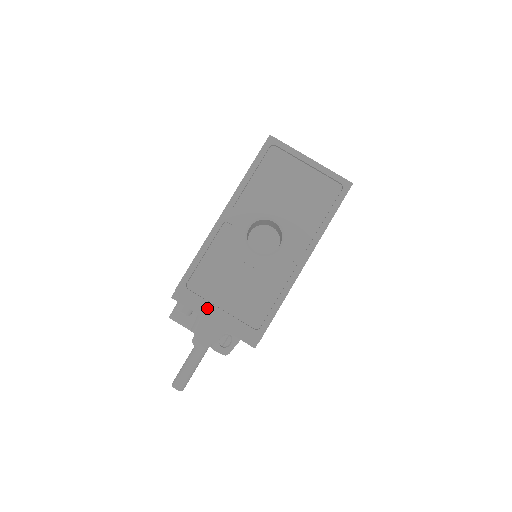
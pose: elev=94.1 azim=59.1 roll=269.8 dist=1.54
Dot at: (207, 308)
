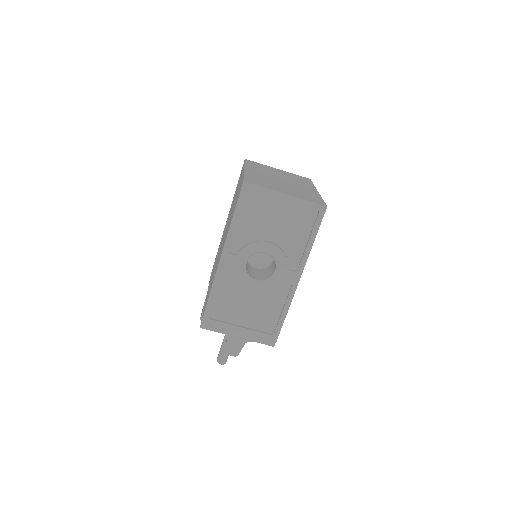
Dot at: (230, 329)
